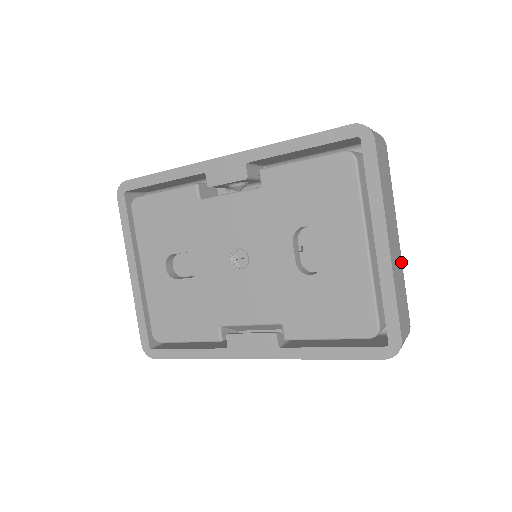
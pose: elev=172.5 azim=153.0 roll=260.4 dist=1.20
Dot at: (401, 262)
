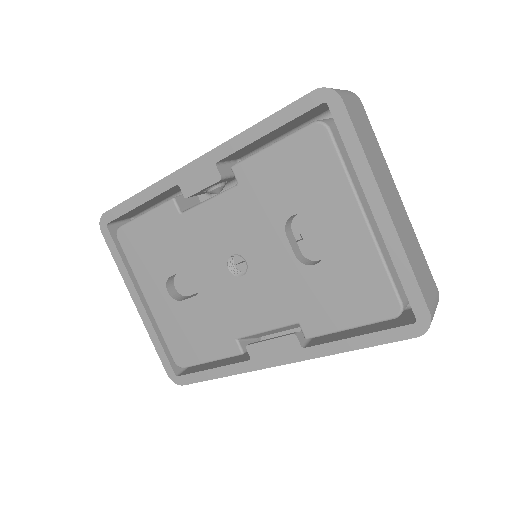
Dot at: (410, 225)
